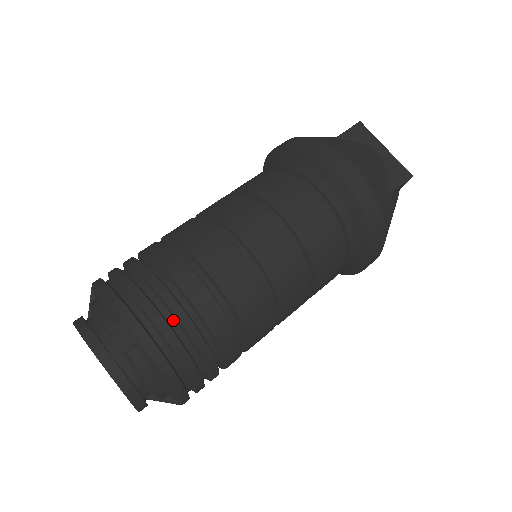
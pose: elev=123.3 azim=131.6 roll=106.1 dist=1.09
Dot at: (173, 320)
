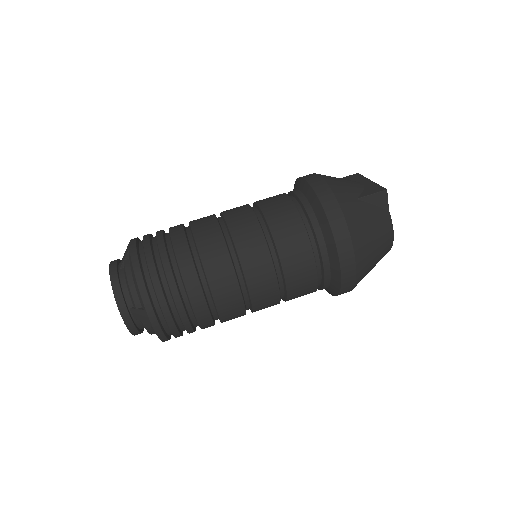
Dot at: (156, 245)
